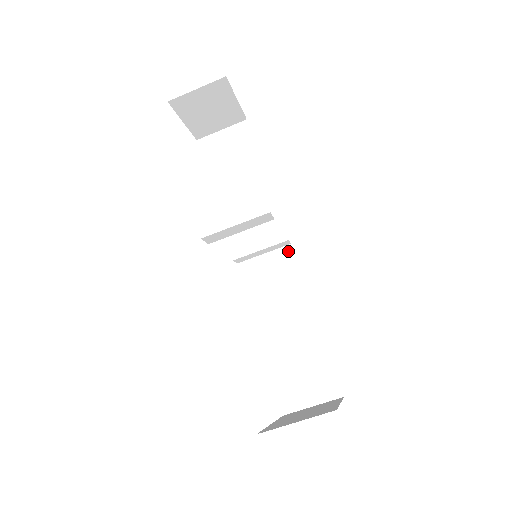
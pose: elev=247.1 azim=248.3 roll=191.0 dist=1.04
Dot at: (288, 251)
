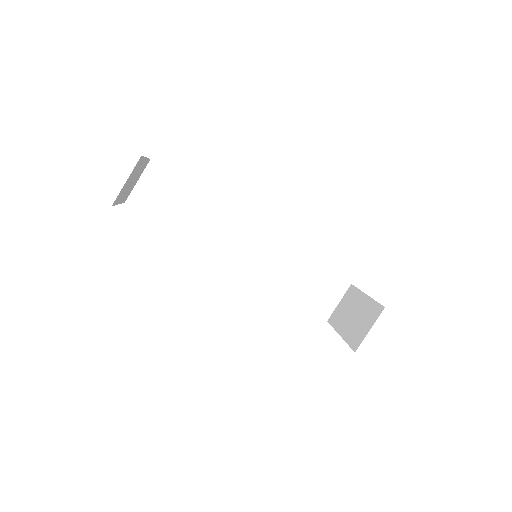
Dot at: (255, 228)
